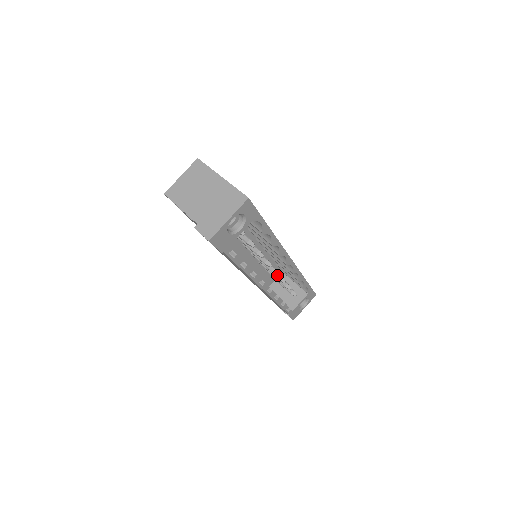
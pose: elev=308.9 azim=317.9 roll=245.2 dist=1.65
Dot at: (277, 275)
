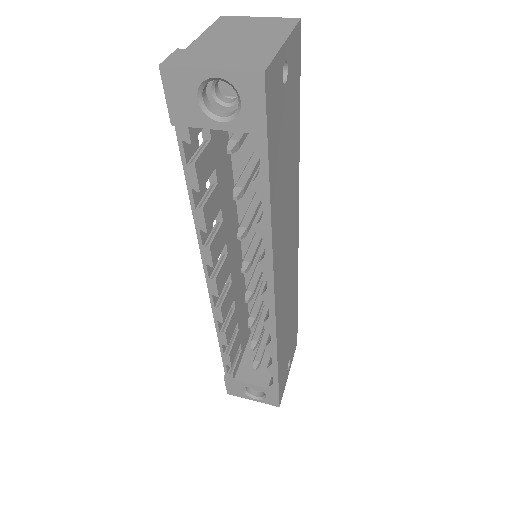
Dot at: (245, 300)
